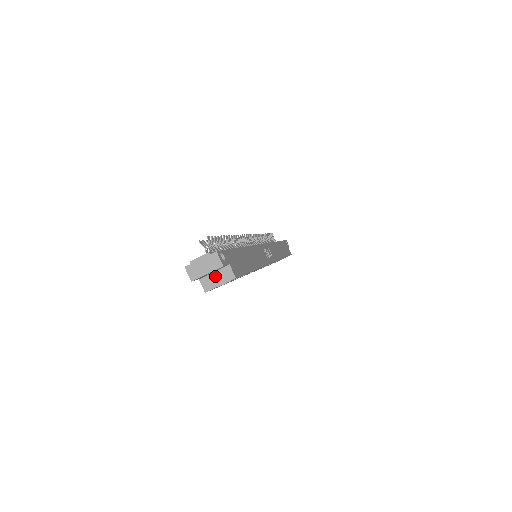
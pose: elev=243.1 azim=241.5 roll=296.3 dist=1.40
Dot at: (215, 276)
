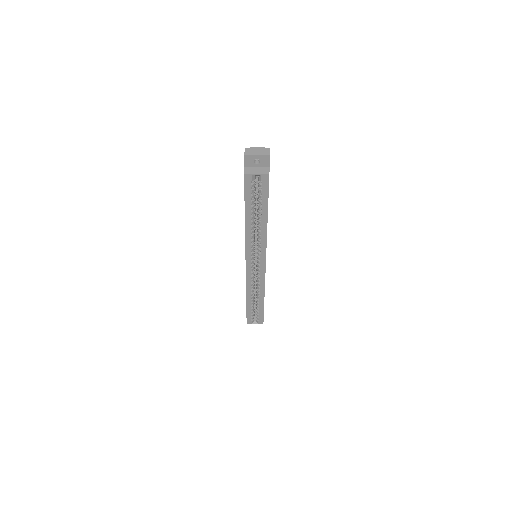
Dot at: (256, 169)
